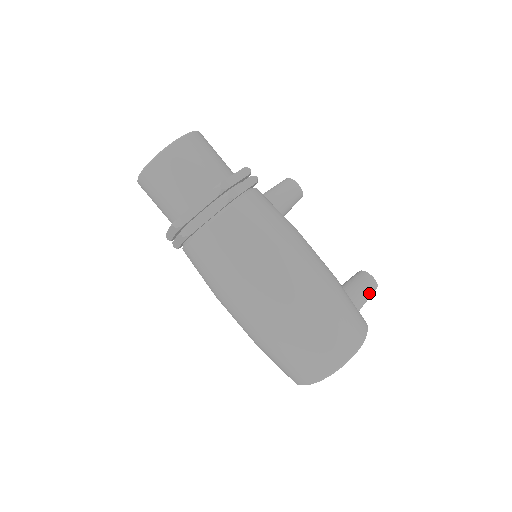
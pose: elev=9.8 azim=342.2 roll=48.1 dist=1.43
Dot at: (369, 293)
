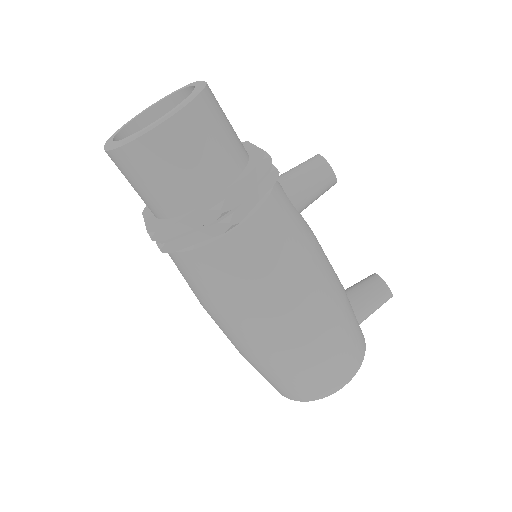
Dot at: (379, 306)
